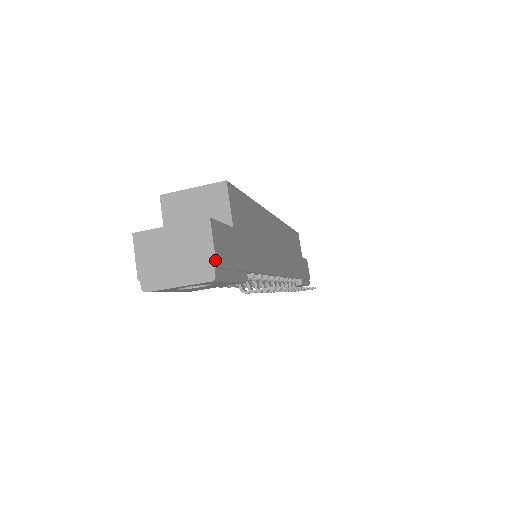
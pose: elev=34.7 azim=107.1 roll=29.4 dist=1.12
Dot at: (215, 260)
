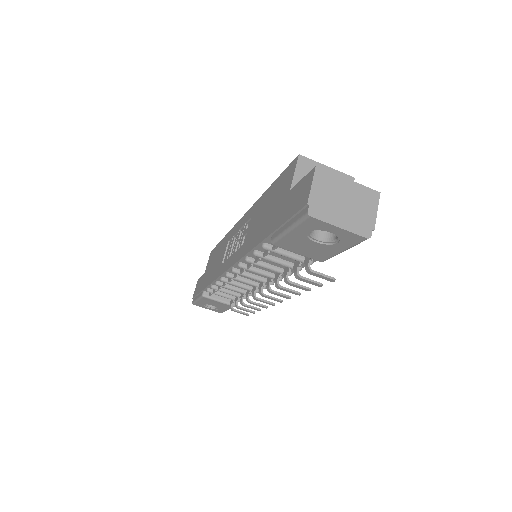
Dot at: occluded
